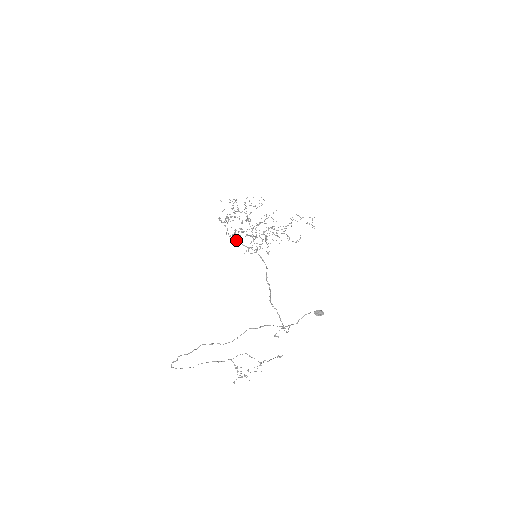
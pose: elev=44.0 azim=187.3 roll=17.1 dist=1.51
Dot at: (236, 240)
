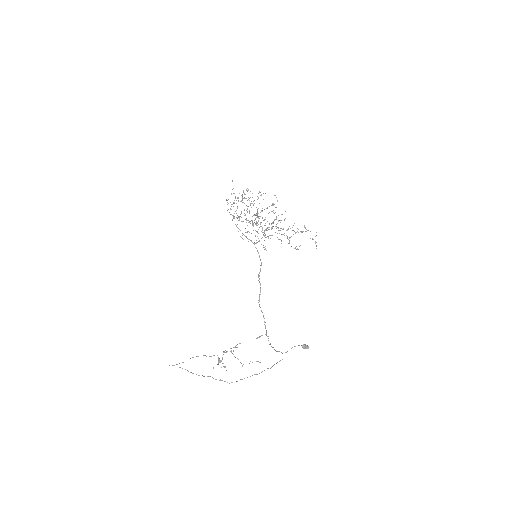
Dot at: occluded
